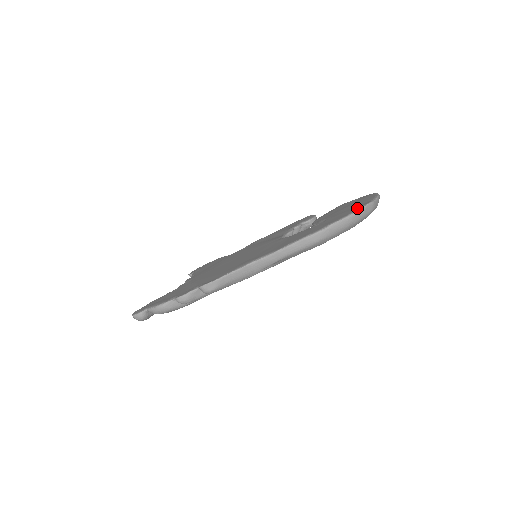
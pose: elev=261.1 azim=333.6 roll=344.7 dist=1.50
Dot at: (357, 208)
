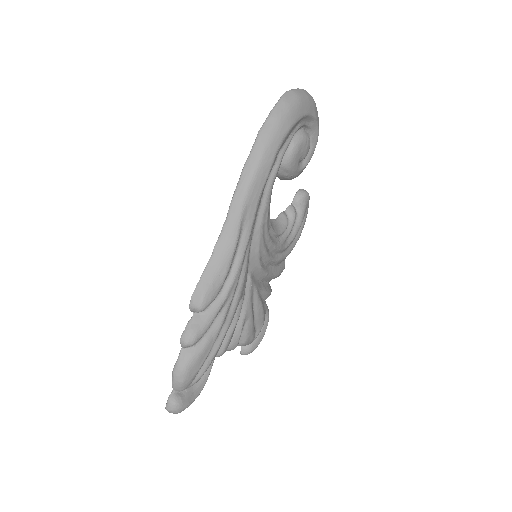
Dot at: occluded
